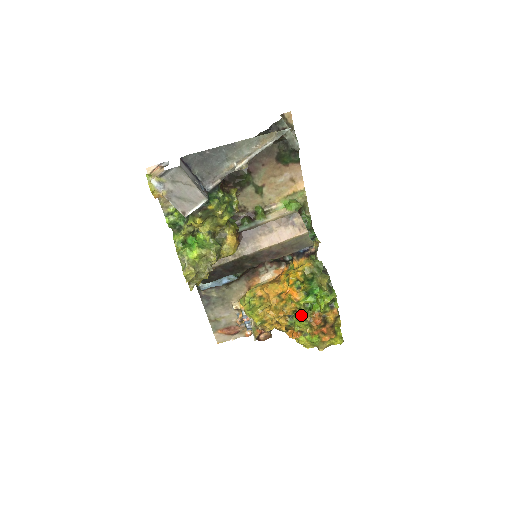
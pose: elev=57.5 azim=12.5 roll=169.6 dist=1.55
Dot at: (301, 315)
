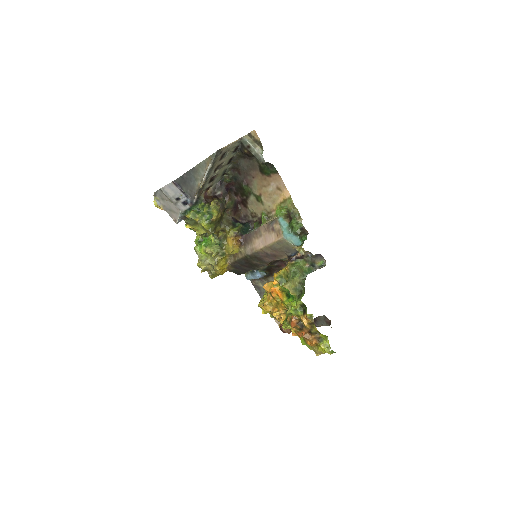
Dot at: (286, 315)
